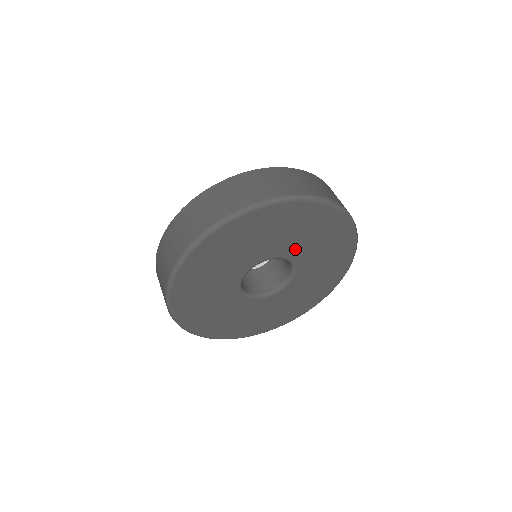
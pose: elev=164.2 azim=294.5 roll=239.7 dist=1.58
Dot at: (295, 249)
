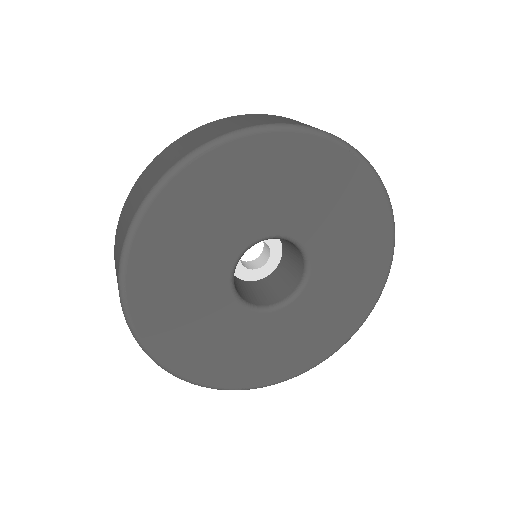
Dot at: (292, 218)
